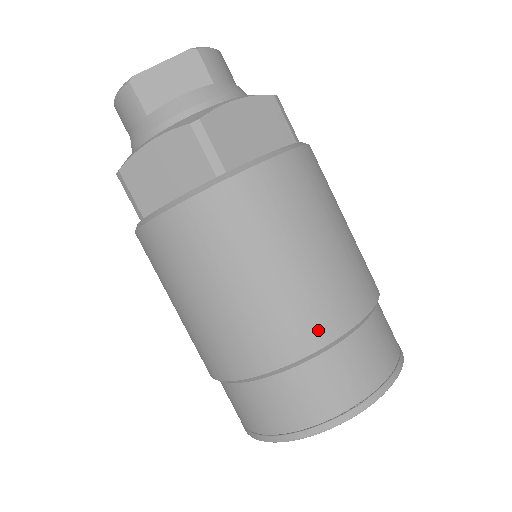
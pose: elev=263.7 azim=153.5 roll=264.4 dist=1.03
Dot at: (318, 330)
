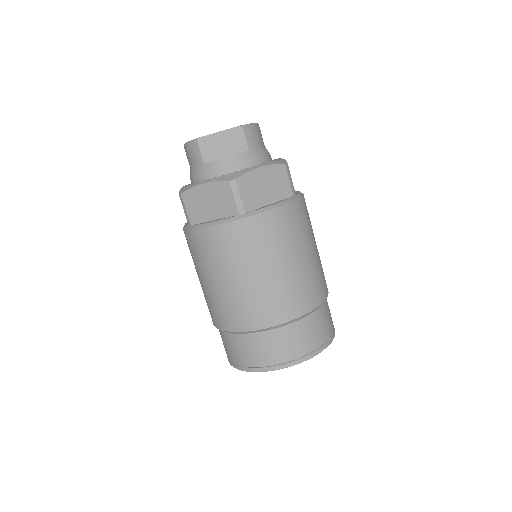
Dot at: (281, 313)
